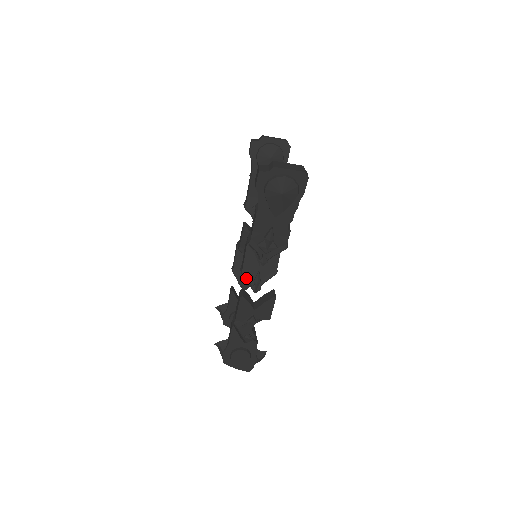
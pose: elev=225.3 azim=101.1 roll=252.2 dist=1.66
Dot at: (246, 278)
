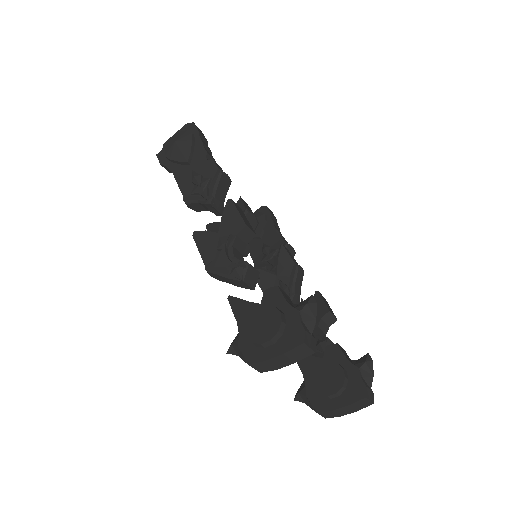
Dot at: occluded
